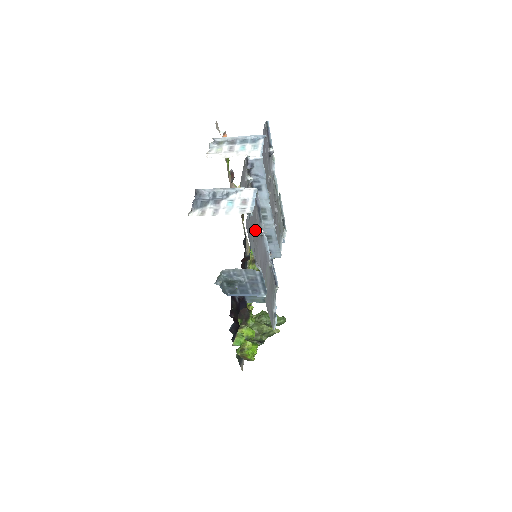
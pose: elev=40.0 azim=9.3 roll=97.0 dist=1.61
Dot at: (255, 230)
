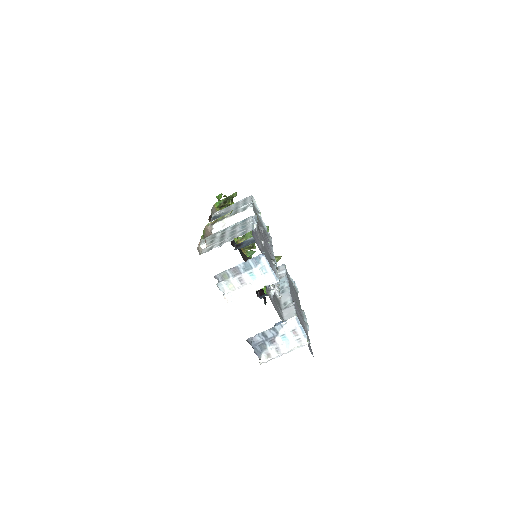
Dot at: occluded
